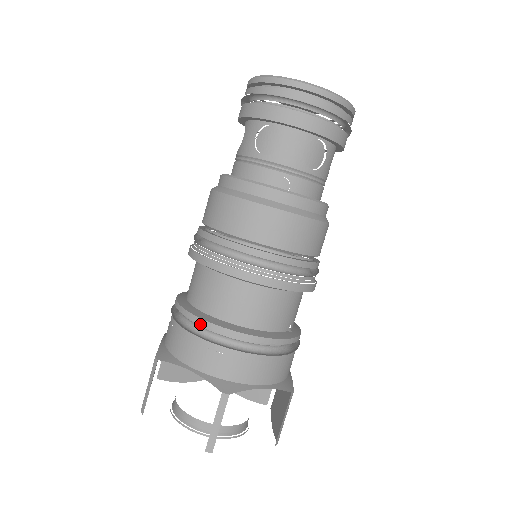
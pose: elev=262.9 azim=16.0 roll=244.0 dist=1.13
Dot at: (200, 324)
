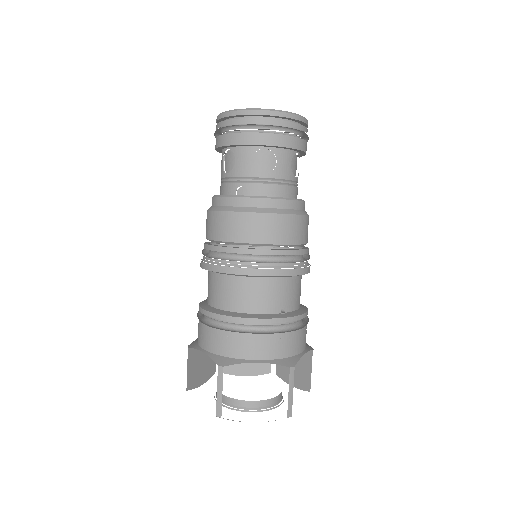
Dot at: (204, 314)
